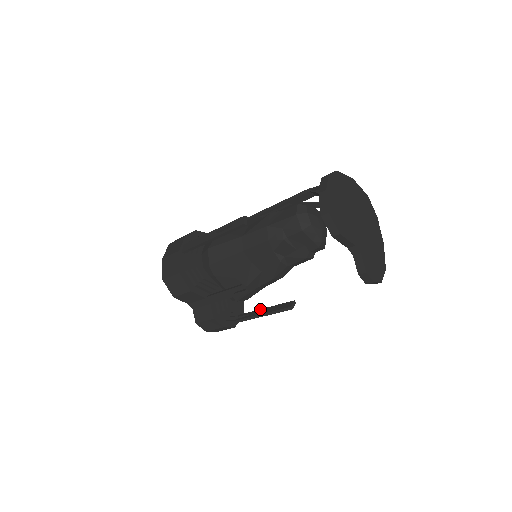
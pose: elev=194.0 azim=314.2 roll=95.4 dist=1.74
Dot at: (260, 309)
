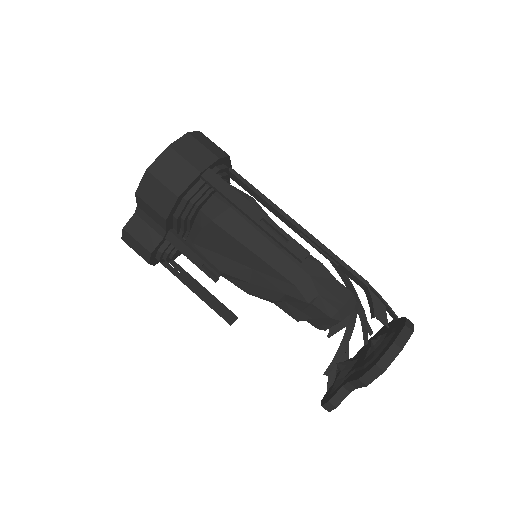
Dot at: (197, 281)
